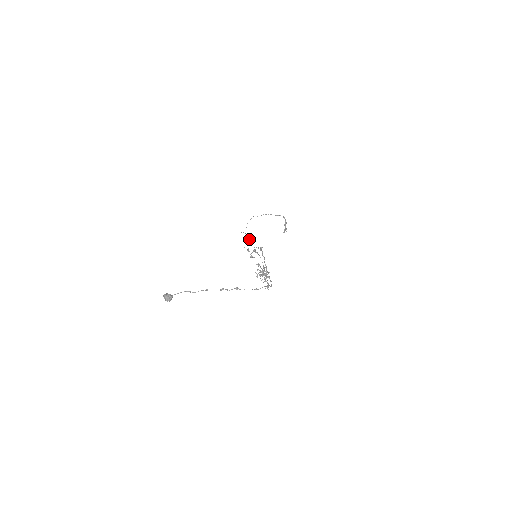
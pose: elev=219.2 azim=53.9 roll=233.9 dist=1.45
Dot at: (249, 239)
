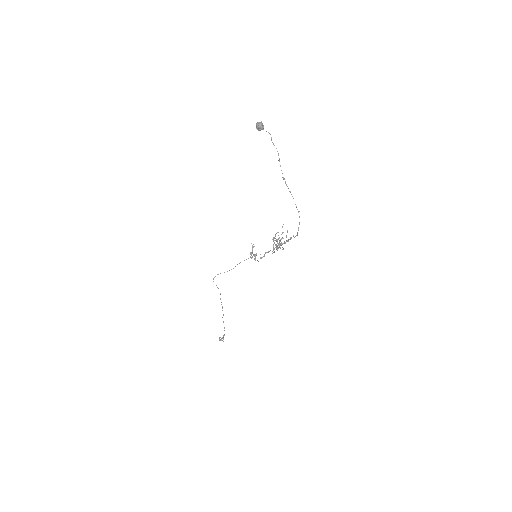
Dot at: occluded
